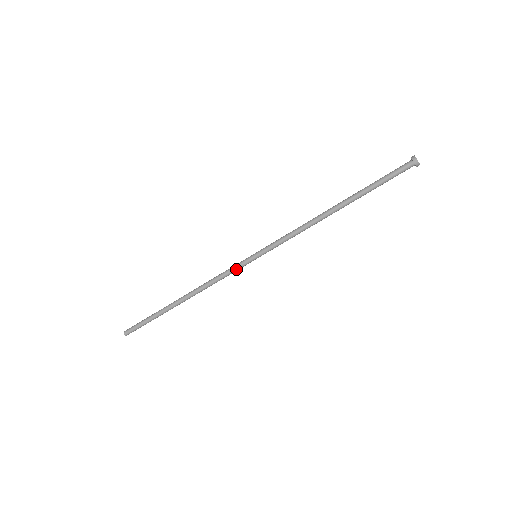
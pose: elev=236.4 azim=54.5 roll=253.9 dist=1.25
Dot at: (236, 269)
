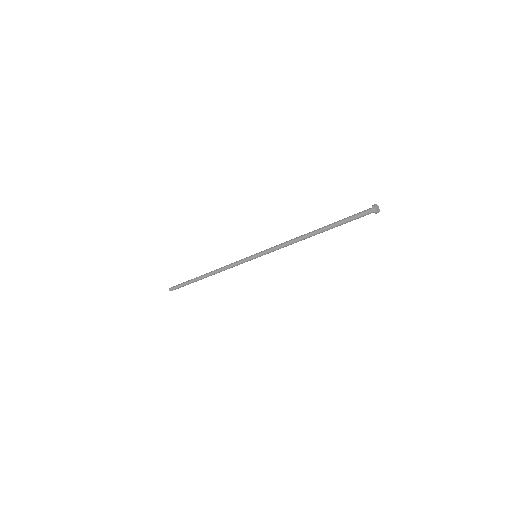
Dot at: occluded
